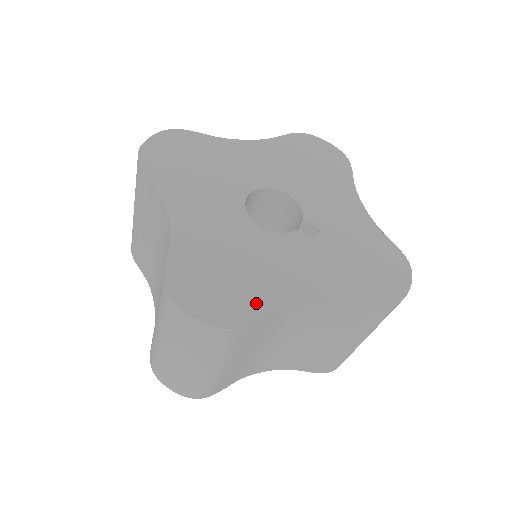
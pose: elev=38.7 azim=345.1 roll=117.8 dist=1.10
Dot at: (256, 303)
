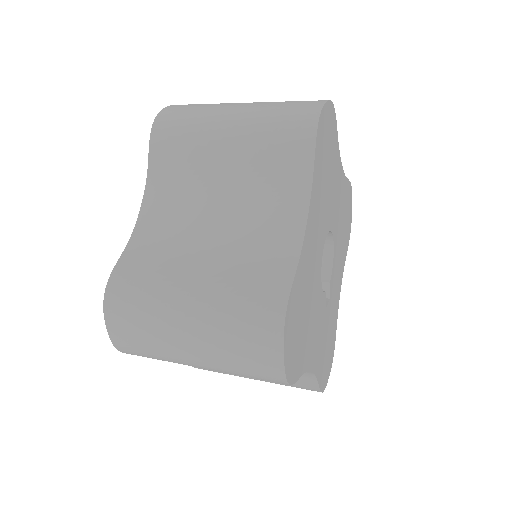
Dot at: (301, 361)
